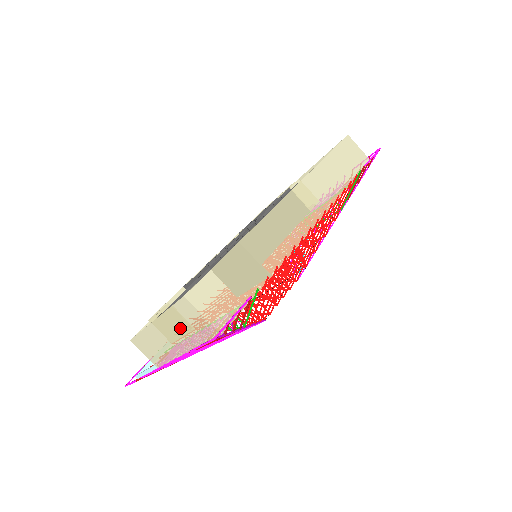
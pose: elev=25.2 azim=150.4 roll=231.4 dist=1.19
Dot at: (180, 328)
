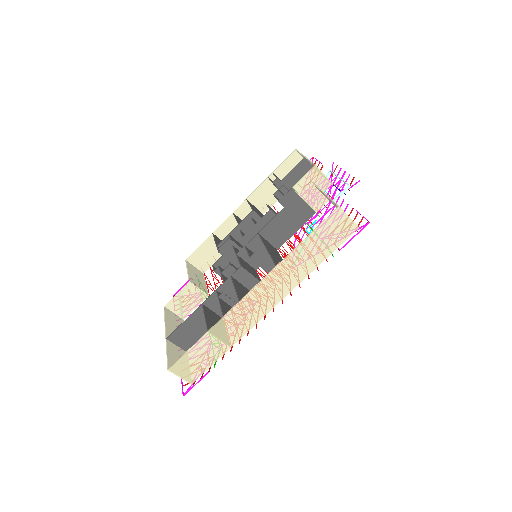
Dot at: (176, 355)
